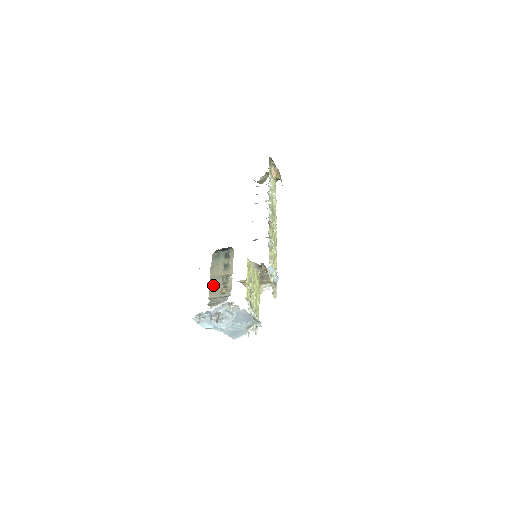
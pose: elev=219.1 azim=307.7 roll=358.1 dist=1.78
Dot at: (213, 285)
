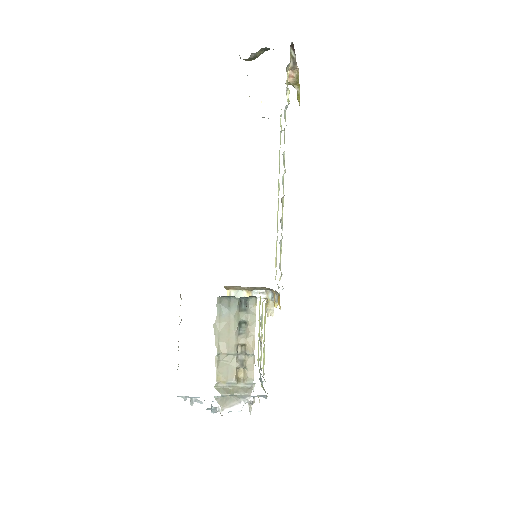
Dot at: (221, 361)
